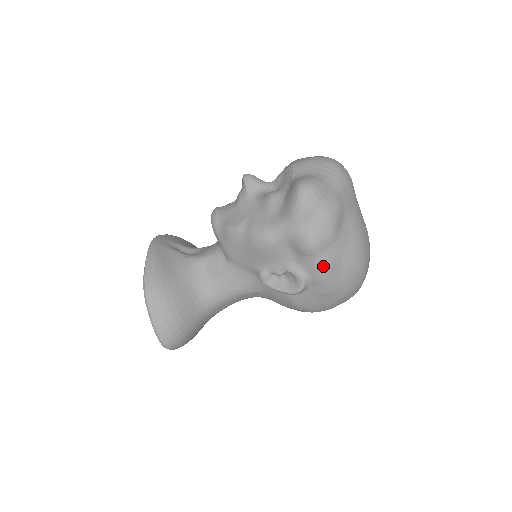
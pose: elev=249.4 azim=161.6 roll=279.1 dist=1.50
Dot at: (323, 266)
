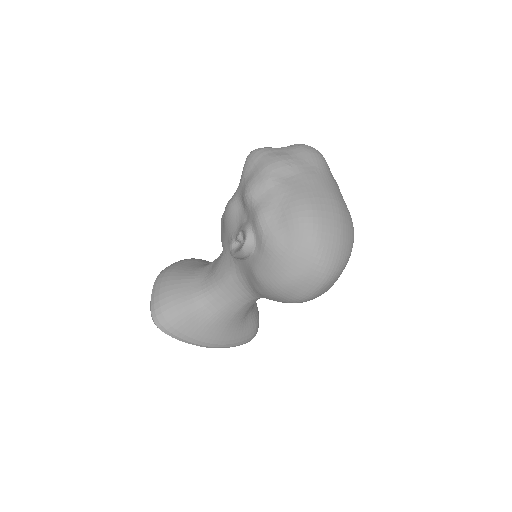
Dot at: (259, 211)
